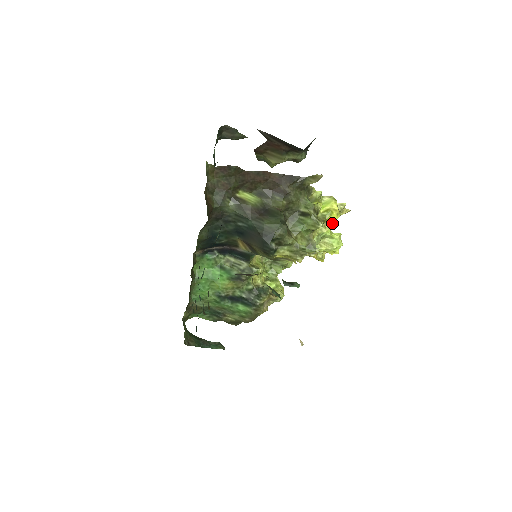
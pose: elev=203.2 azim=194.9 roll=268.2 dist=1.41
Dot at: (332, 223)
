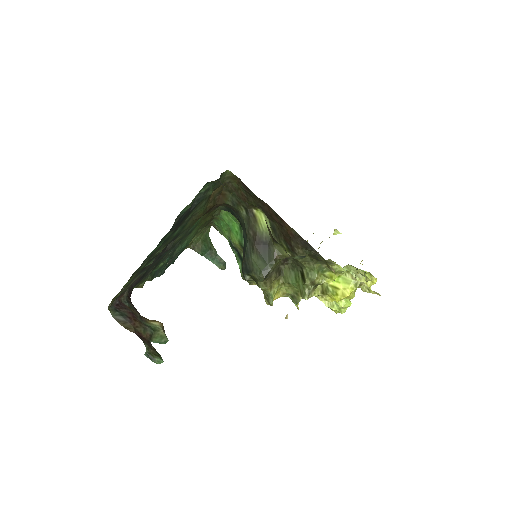
Dot at: (332, 300)
